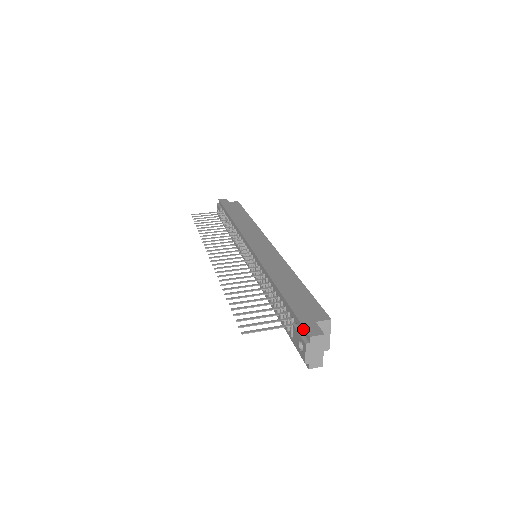
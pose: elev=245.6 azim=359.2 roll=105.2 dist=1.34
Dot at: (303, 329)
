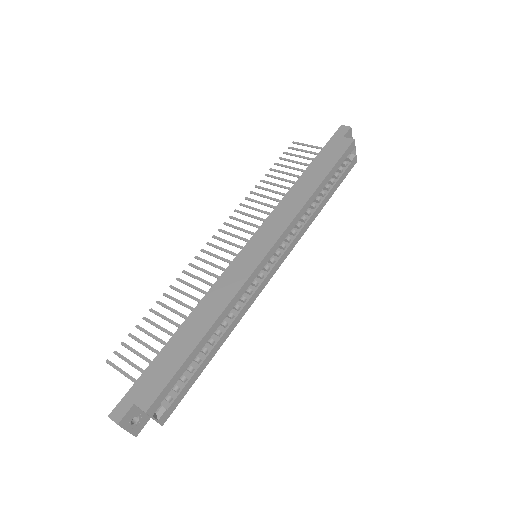
Dot at: (121, 402)
